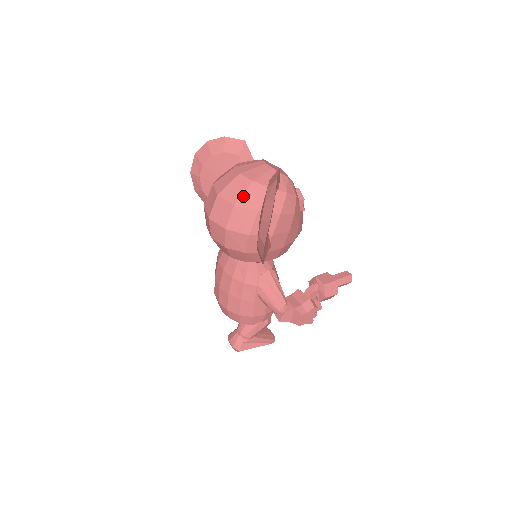
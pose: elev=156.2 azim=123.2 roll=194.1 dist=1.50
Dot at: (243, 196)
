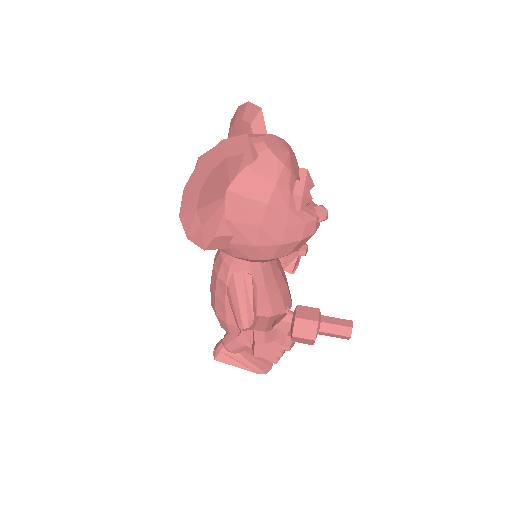
Dot at: occluded
